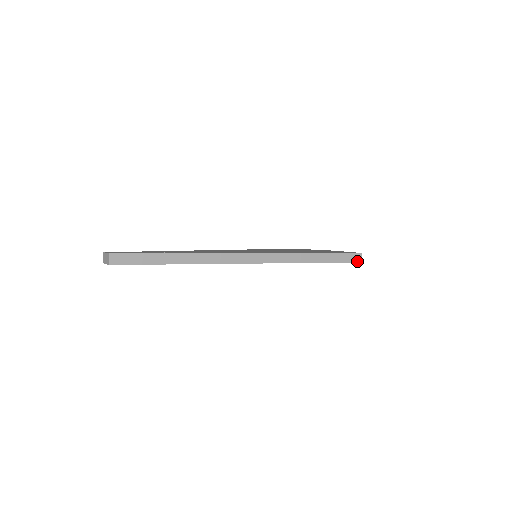
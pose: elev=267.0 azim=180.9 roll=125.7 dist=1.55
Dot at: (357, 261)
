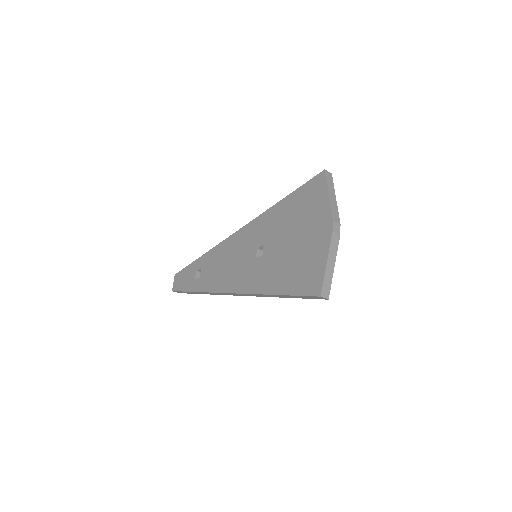
Dot at: occluded
